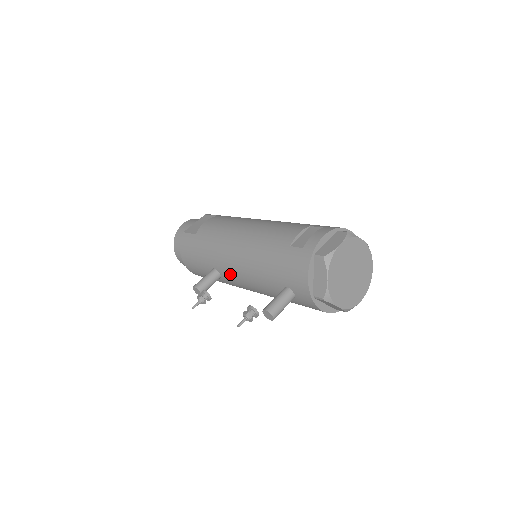
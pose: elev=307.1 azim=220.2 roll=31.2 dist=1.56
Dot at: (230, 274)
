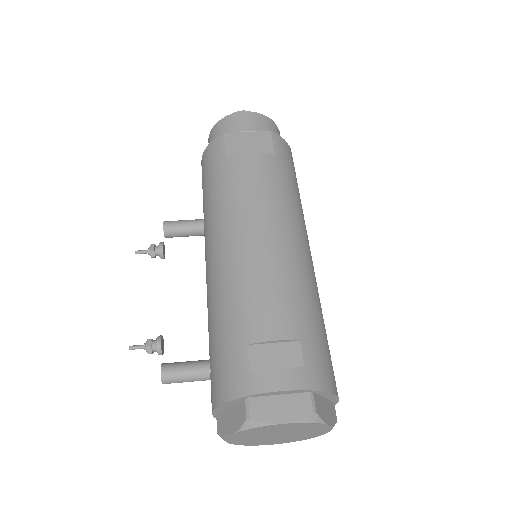
Dot at: (205, 254)
